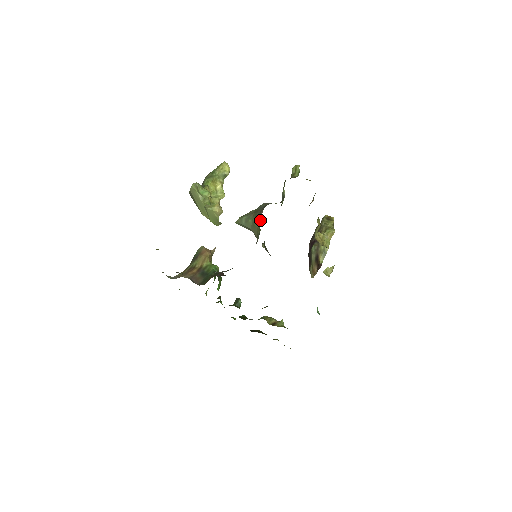
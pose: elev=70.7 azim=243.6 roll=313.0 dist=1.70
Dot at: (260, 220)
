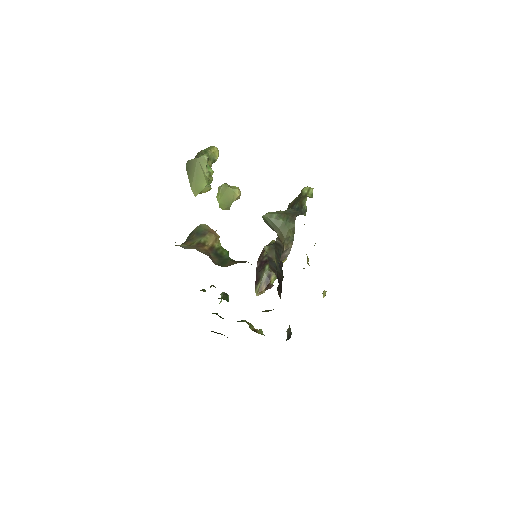
Dot at: (294, 223)
